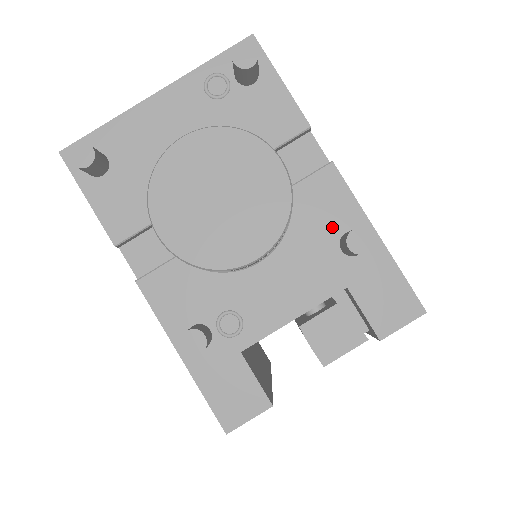
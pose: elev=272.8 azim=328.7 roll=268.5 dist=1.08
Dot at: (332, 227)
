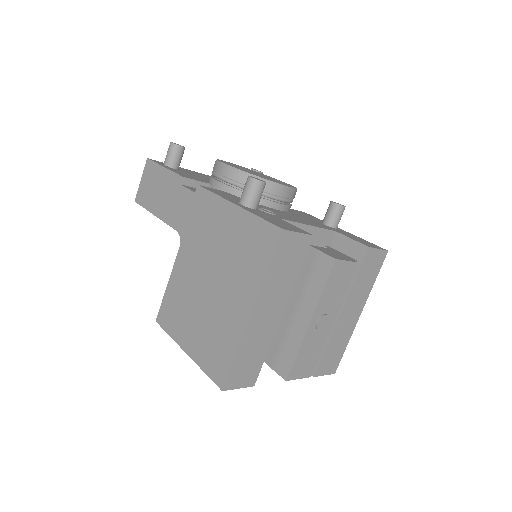
Dot at: (315, 220)
